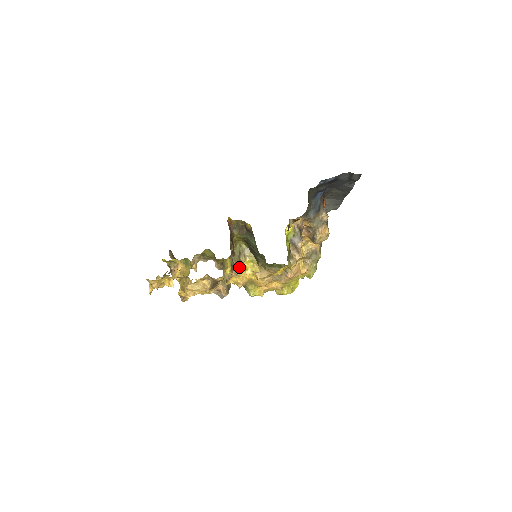
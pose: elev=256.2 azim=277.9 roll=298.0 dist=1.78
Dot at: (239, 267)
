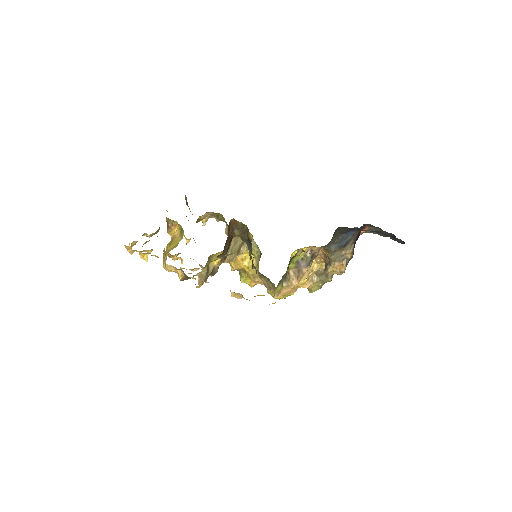
Dot at: (235, 257)
